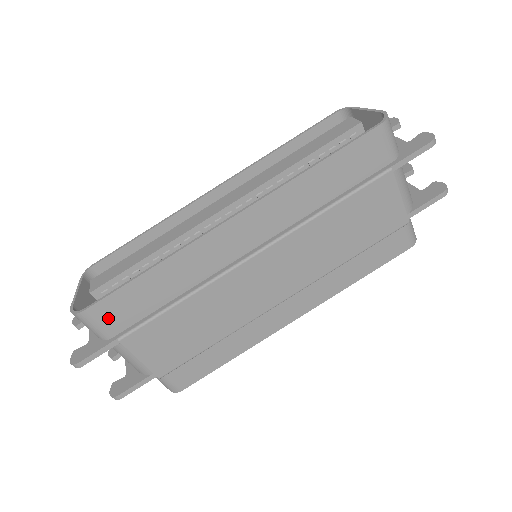
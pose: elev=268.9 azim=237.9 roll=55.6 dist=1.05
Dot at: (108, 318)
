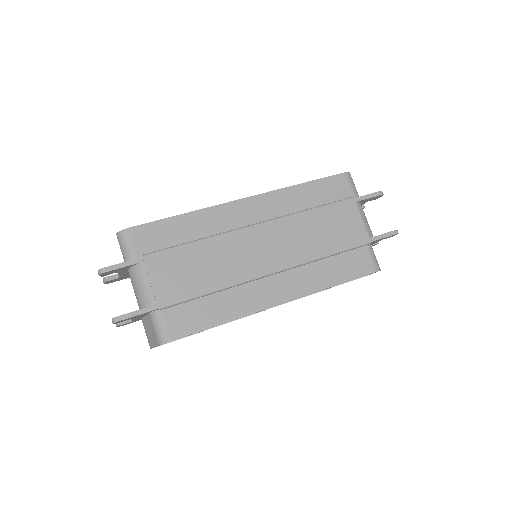
Dot at: (141, 241)
